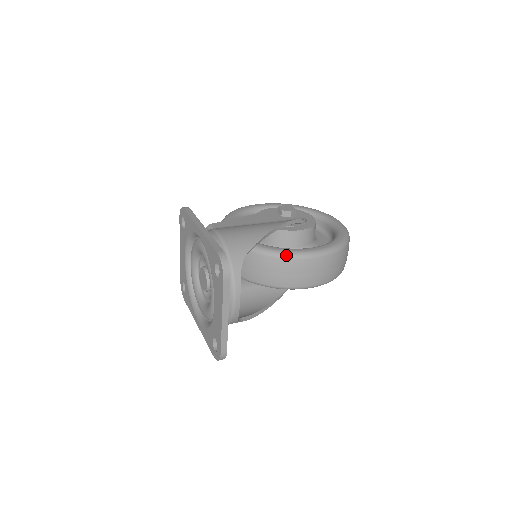
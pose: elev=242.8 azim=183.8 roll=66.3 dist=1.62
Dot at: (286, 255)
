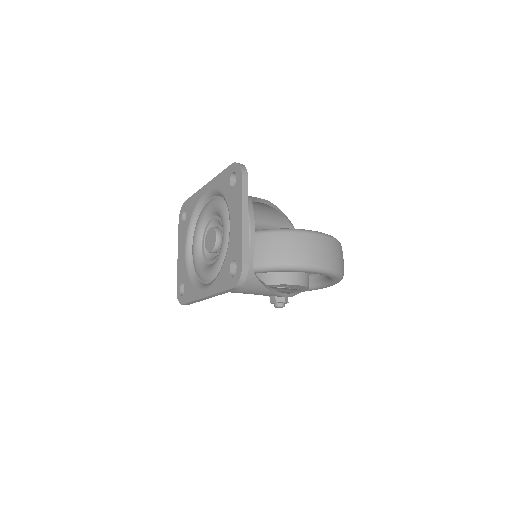
Dot at: (288, 229)
